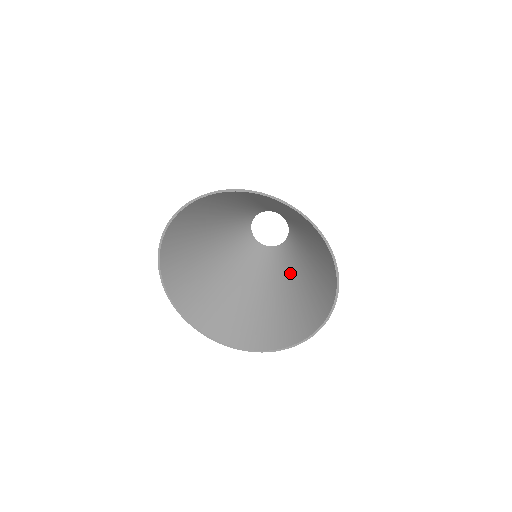
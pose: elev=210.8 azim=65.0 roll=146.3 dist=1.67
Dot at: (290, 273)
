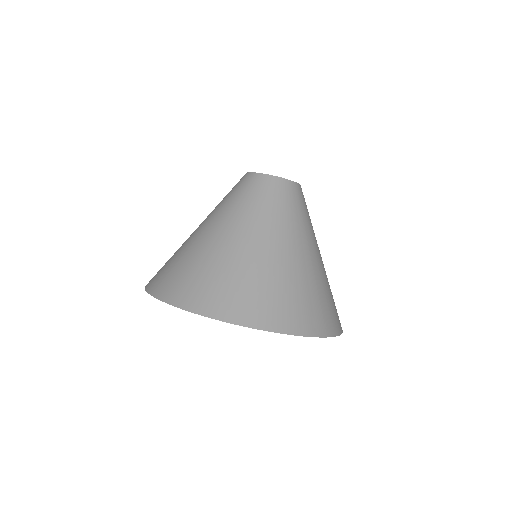
Dot at: occluded
